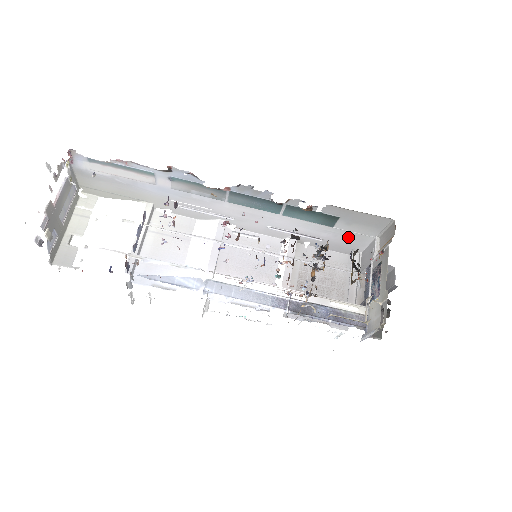
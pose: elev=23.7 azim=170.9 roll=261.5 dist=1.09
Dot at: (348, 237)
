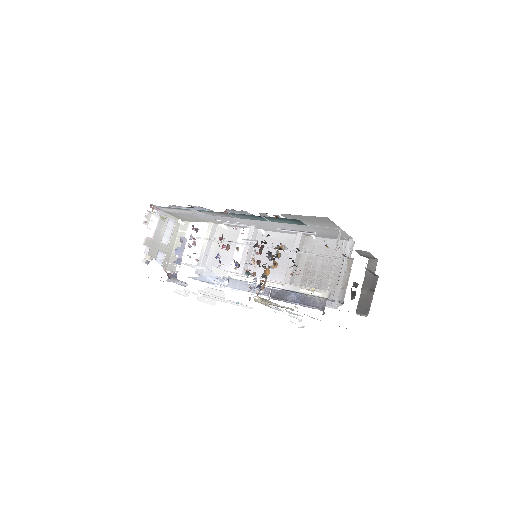
Dot at: (327, 230)
